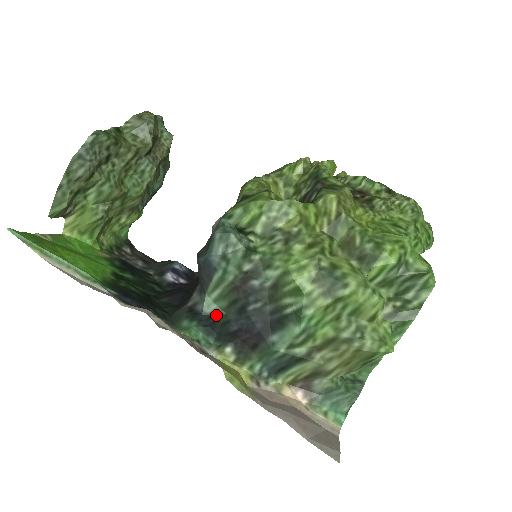
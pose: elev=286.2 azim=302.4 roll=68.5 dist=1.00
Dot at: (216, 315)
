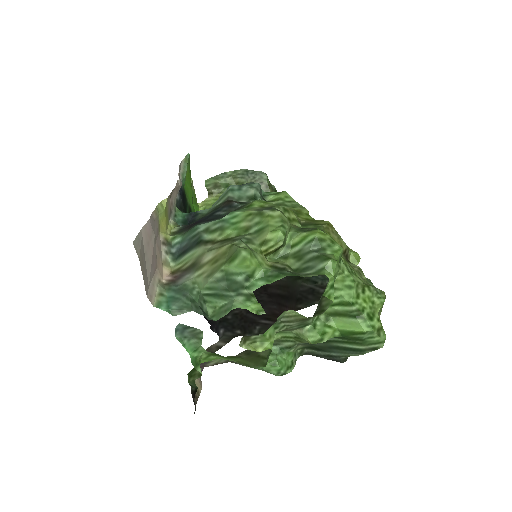
Dot at: (200, 215)
